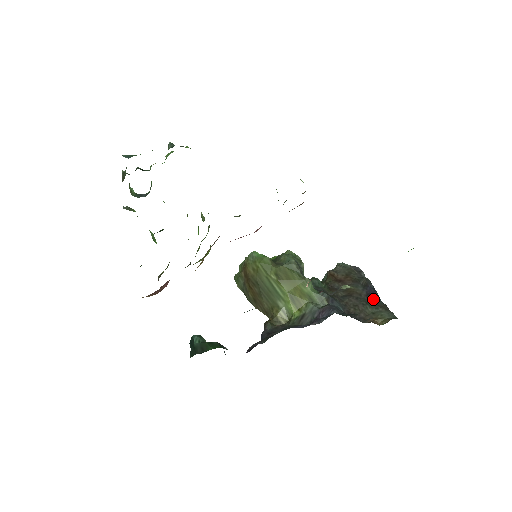
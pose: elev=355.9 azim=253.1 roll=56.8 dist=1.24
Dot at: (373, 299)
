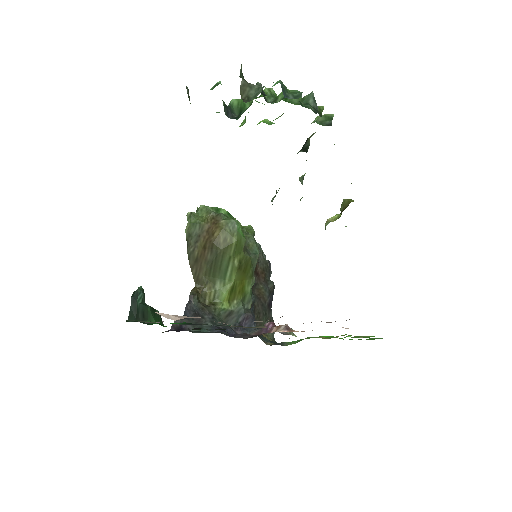
Dot at: (270, 311)
